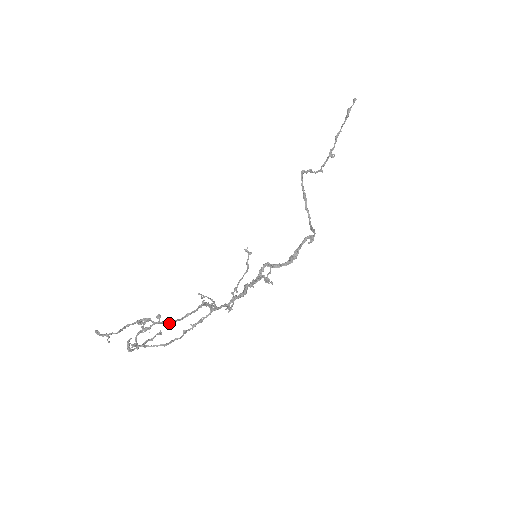
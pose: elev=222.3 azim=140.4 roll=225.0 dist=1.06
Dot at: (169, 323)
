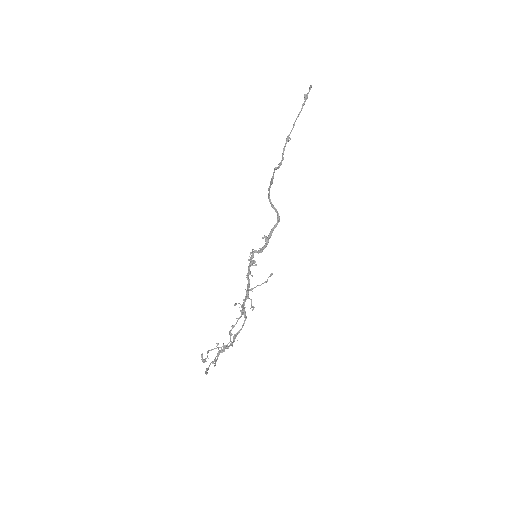
Dot at: (233, 340)
